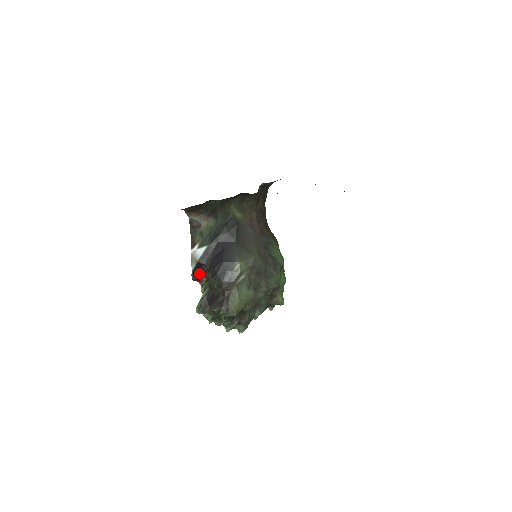
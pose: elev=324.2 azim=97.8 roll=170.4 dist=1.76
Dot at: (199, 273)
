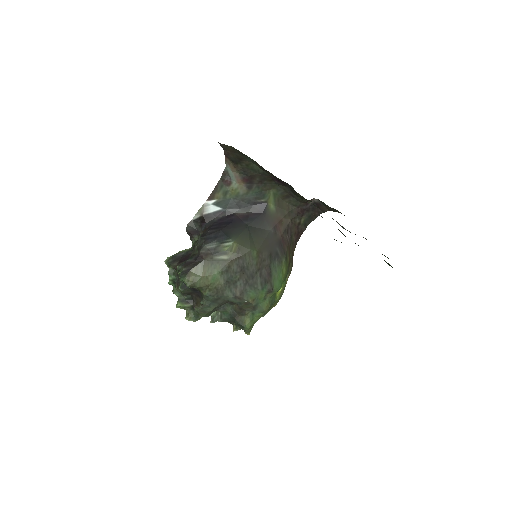
Dot at: (196, 228)
